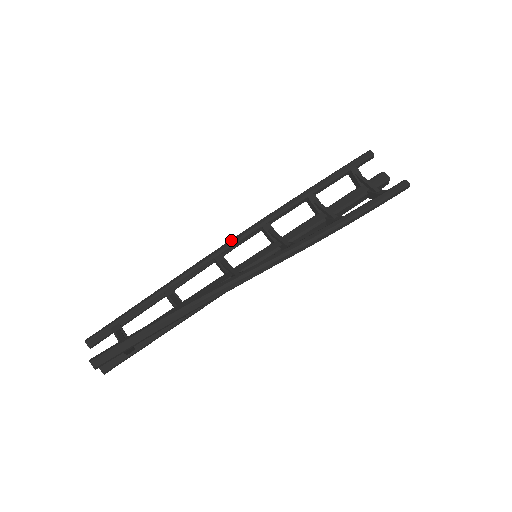
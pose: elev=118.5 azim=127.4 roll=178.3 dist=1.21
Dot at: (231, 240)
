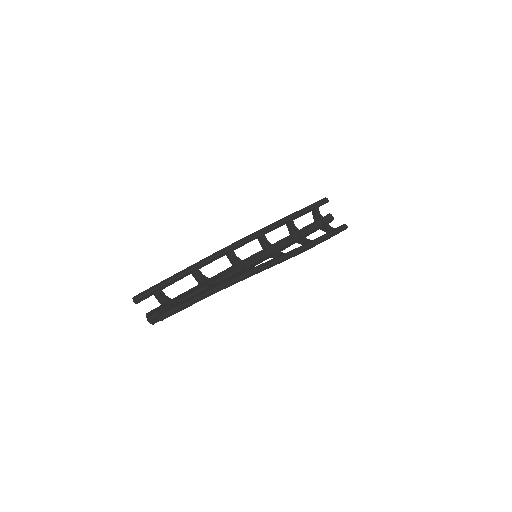
Dot at: (239, 241)
